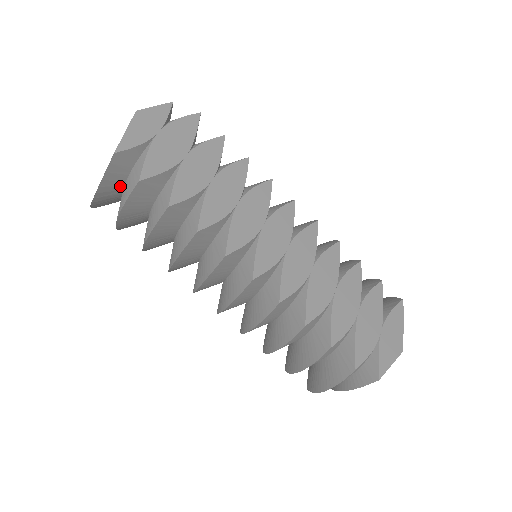
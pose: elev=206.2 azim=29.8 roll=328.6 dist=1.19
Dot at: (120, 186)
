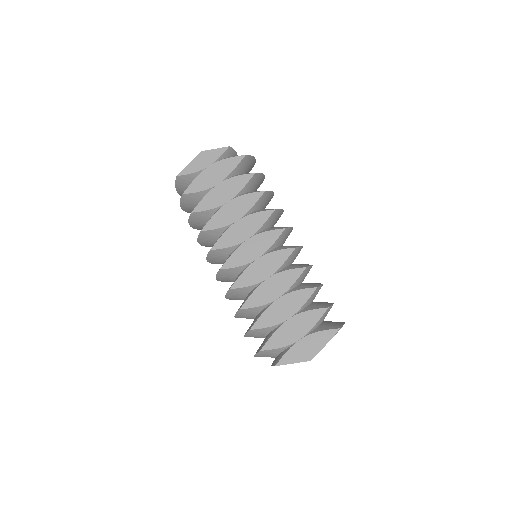
Dot at: occluded
